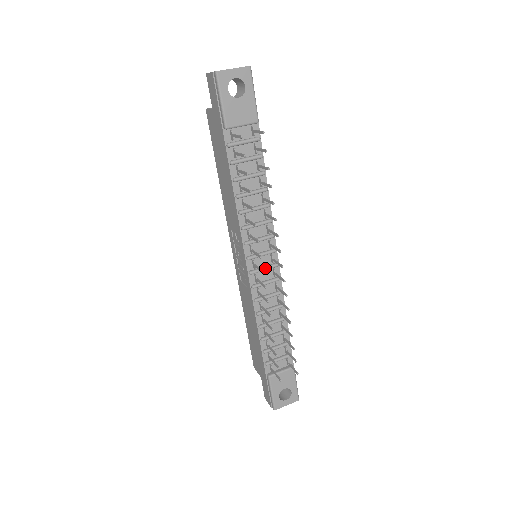
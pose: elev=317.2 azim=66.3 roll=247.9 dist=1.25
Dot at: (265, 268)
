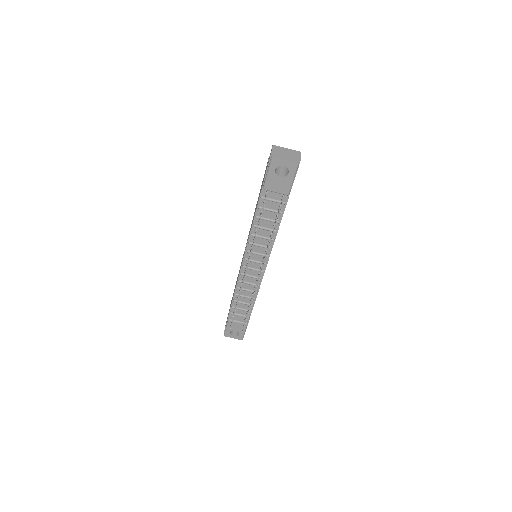
Dot at: (254, 269)
